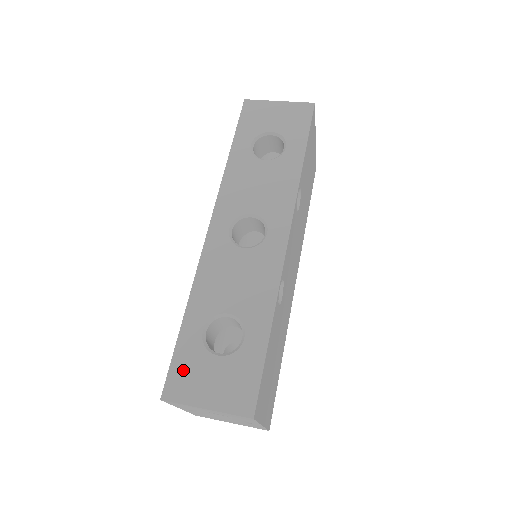
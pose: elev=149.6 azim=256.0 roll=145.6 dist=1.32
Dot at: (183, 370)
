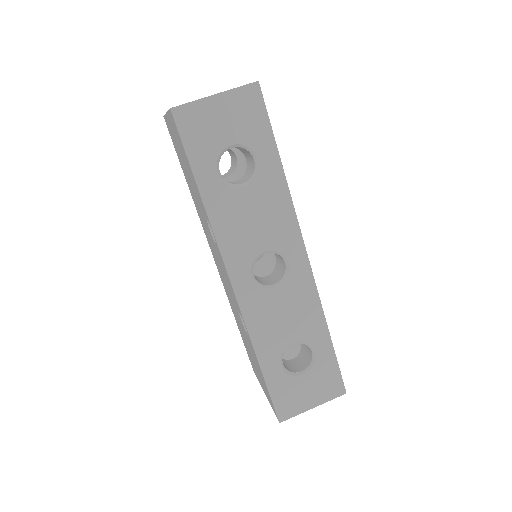
Dot at: (284, 398)
